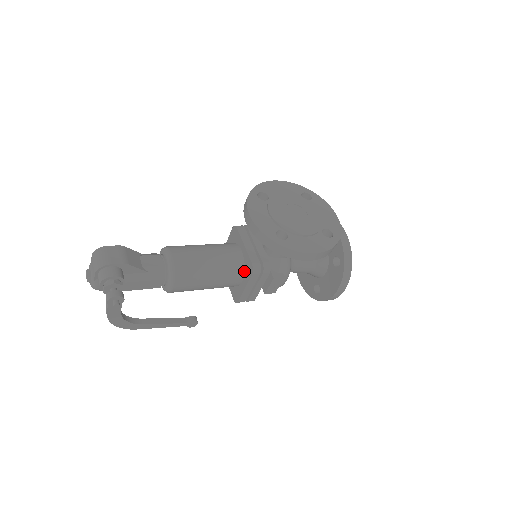
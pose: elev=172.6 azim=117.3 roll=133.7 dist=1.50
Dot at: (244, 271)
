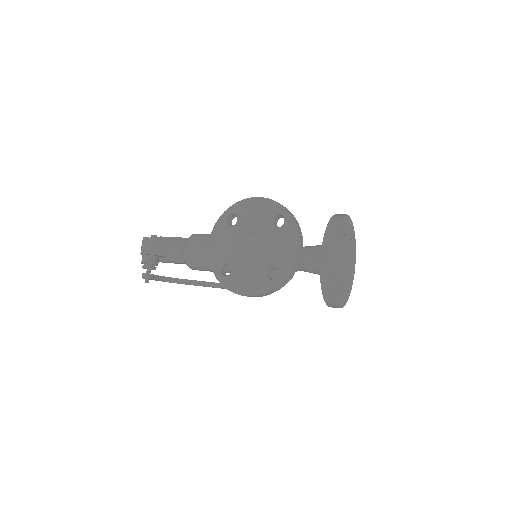
Dot at: occluded
